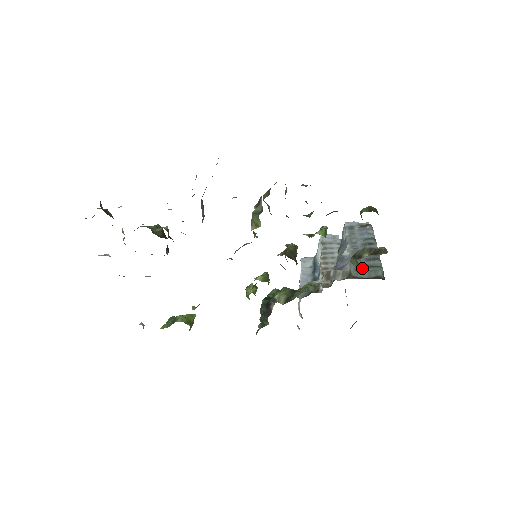
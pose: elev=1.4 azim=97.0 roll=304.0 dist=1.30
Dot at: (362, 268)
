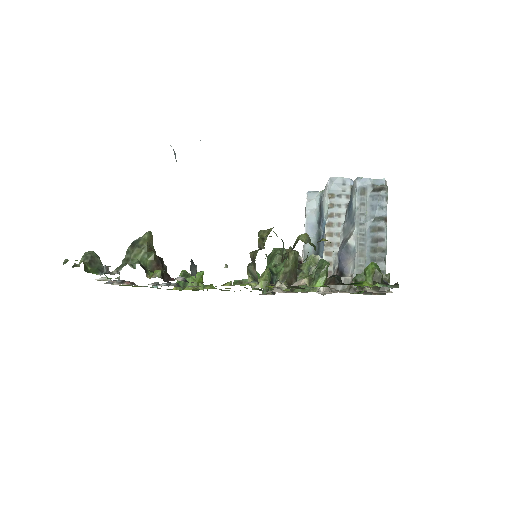
Dot at: occluded
